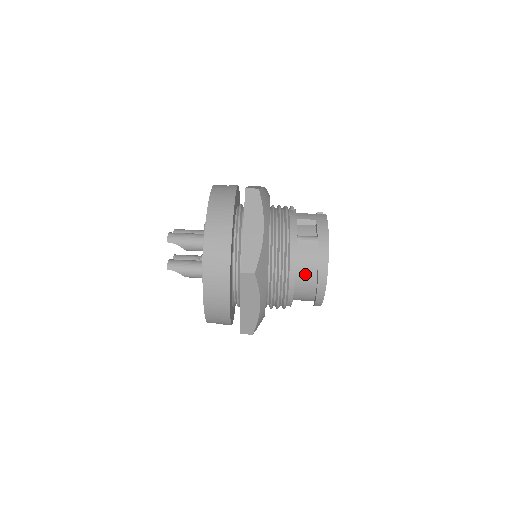
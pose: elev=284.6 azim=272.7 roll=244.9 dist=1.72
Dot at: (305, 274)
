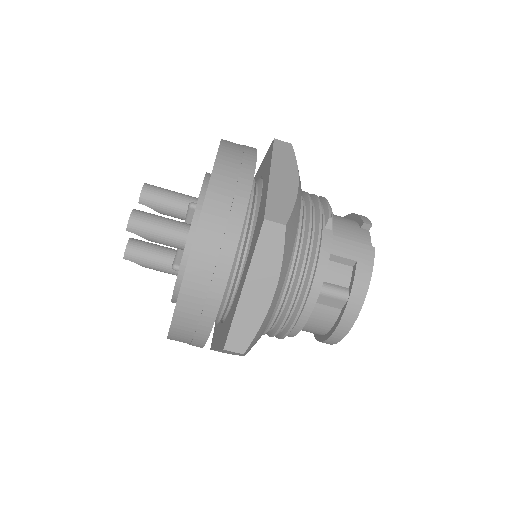
Dot at: (314, 326)
